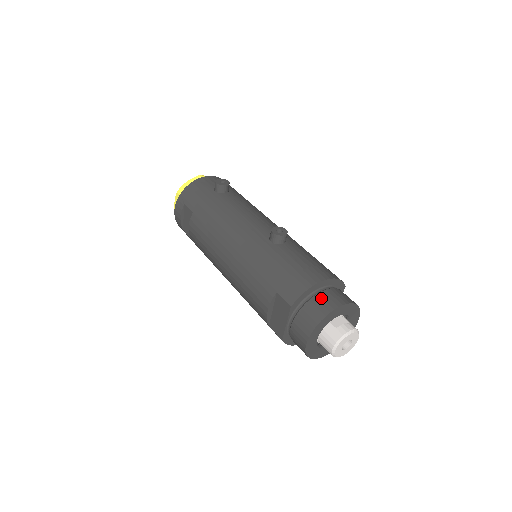
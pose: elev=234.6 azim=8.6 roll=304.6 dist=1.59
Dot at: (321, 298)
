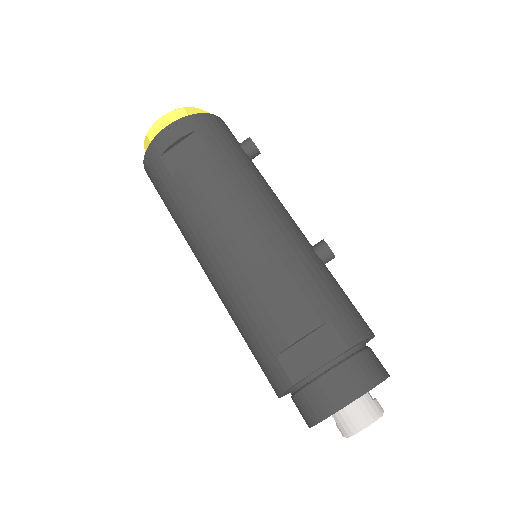
Dot at: (373, 355)
